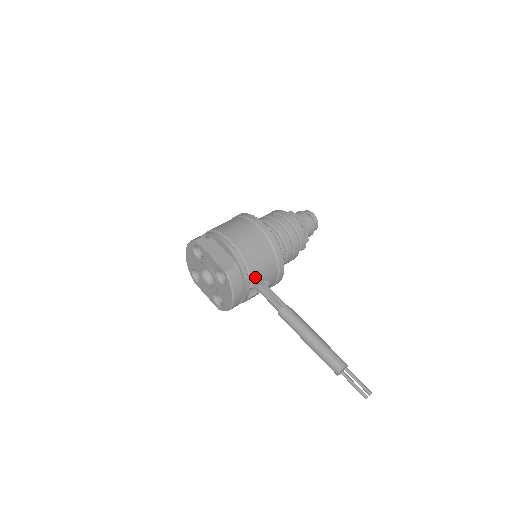
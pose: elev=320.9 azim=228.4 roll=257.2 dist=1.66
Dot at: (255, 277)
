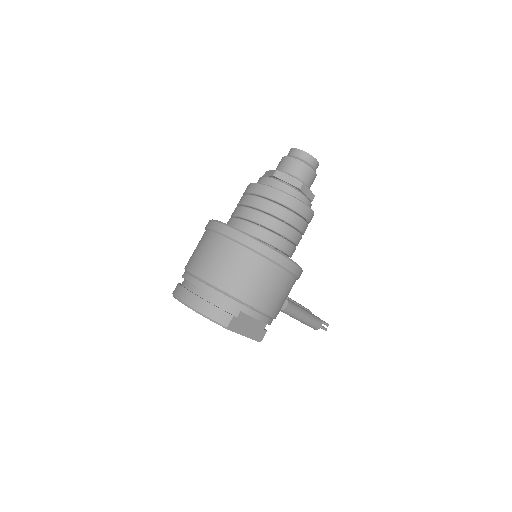
Dot at: occluded
